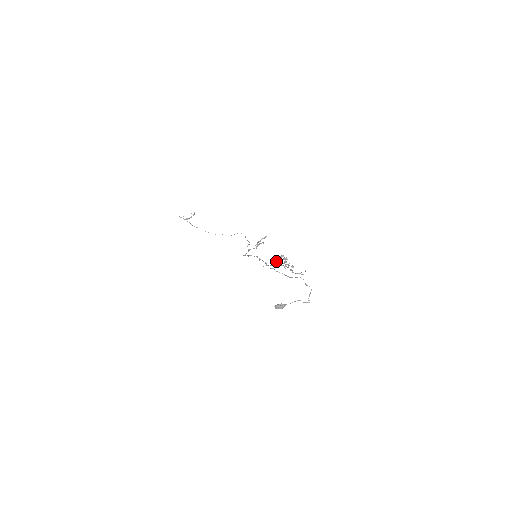
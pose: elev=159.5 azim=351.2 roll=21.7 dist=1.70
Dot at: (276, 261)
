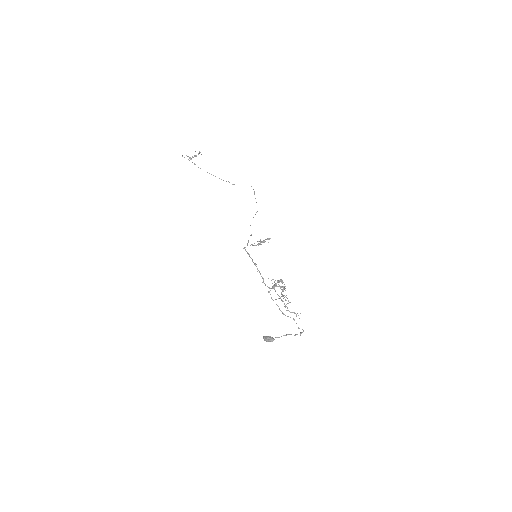
Dot at: (273, 285)
